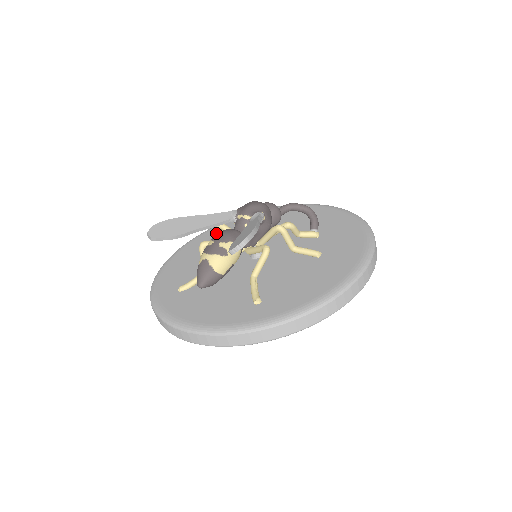
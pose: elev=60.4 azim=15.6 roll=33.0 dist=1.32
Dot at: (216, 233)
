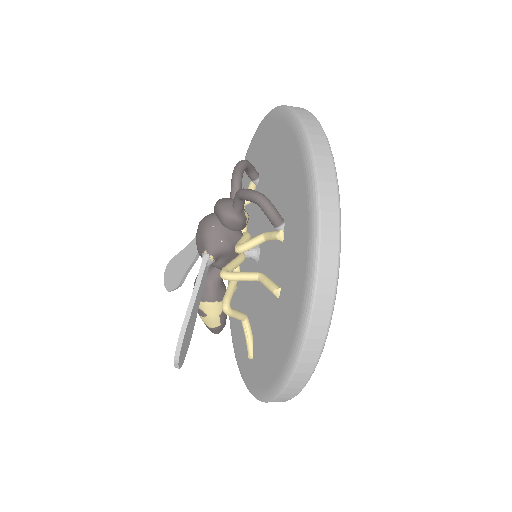
Dot at: (245, 175)
